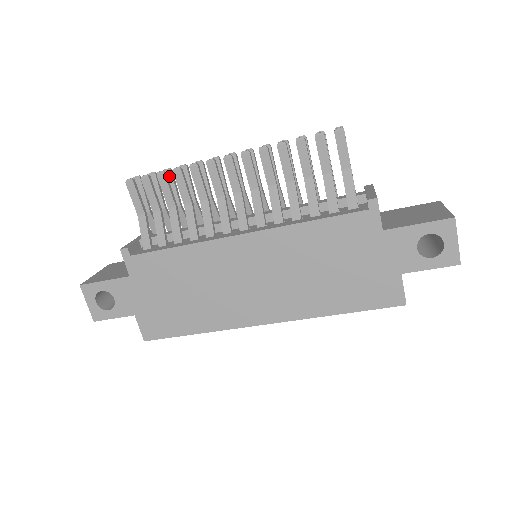
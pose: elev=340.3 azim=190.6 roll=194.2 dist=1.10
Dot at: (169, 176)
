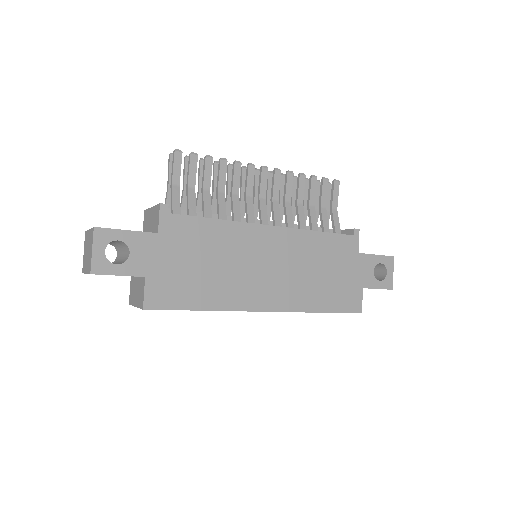
Dot at: occluded
